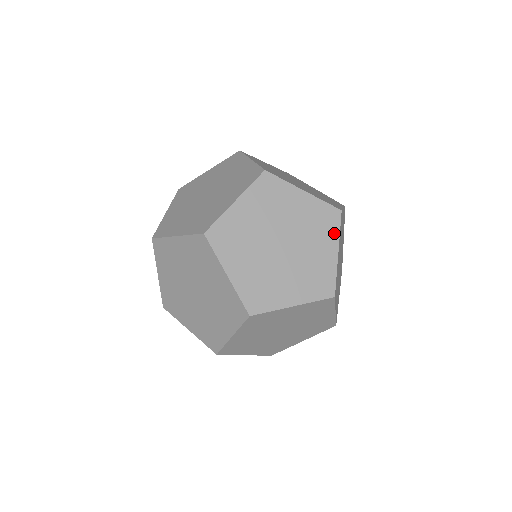
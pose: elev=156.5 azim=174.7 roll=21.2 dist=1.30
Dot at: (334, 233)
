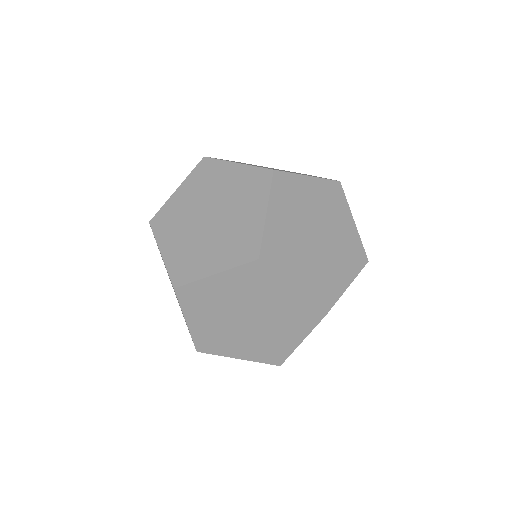
Dot at: (307, 328)
